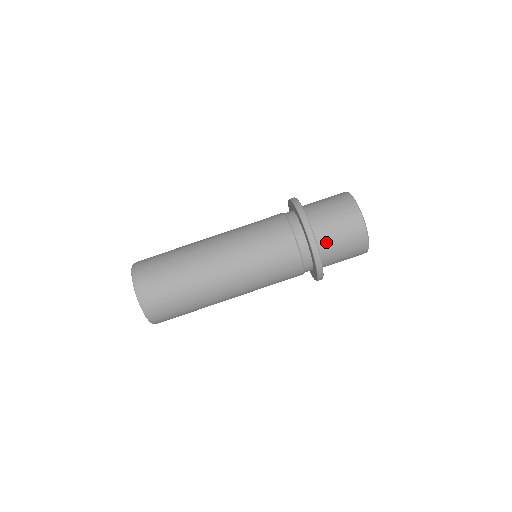
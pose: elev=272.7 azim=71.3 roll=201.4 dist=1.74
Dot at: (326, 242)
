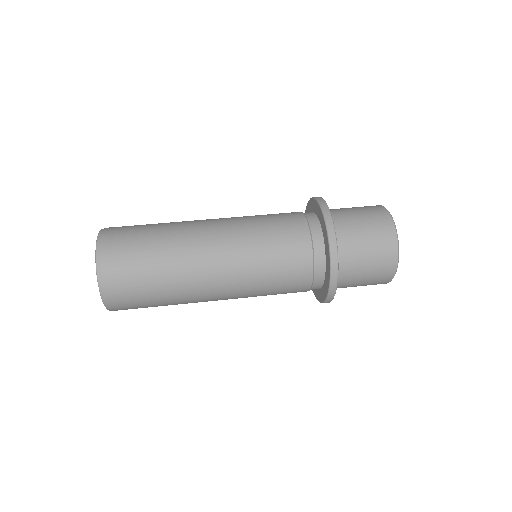
Dot at: (343, 226)
